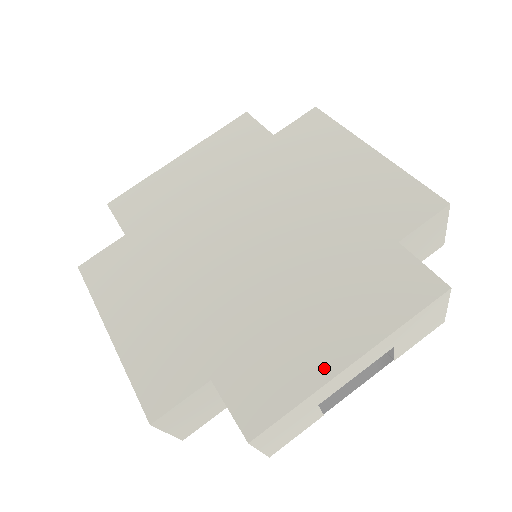
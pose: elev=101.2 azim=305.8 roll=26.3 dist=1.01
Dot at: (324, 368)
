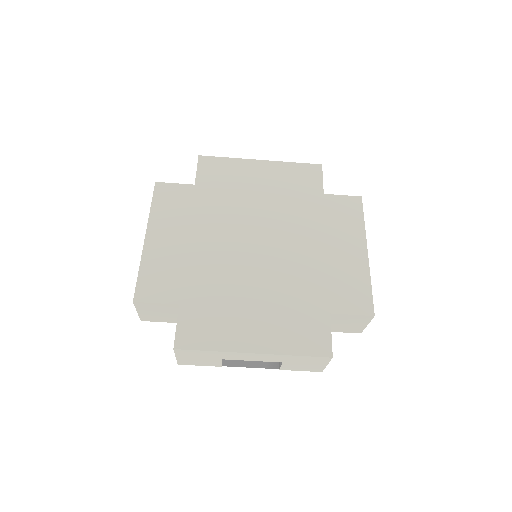
Dot at: (238, 344)
